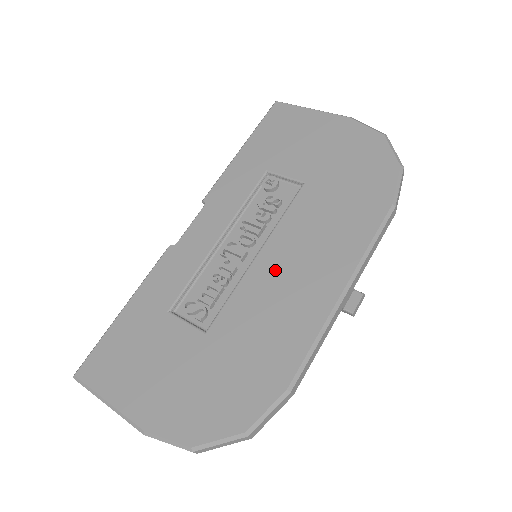
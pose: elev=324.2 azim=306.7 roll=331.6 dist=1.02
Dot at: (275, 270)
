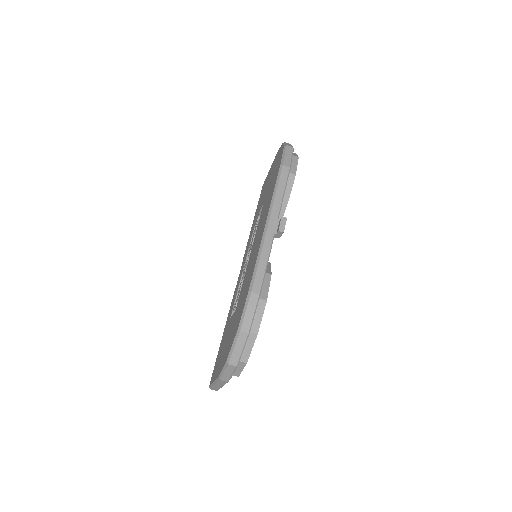
Dot at: occluded
